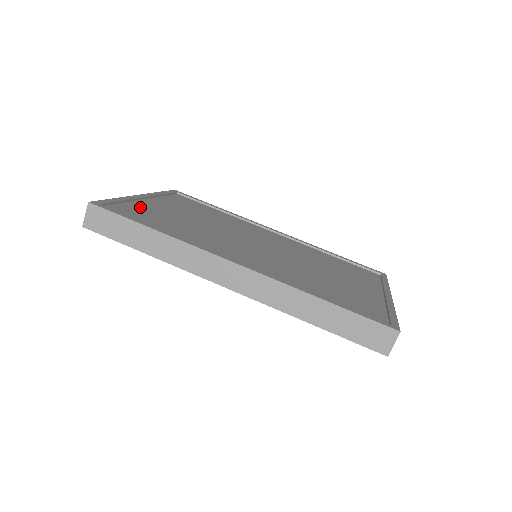
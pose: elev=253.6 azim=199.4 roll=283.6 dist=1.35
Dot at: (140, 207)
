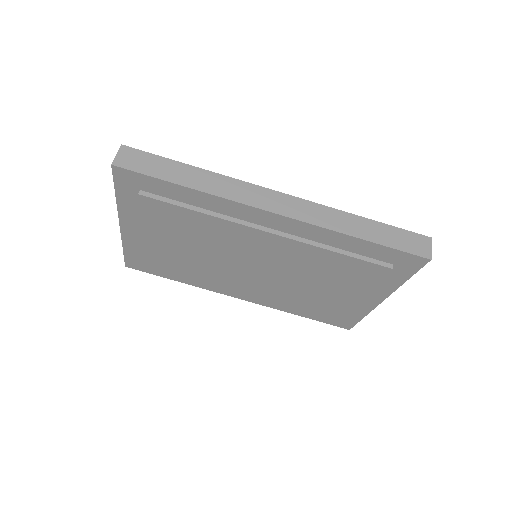
Dot at: occluded
